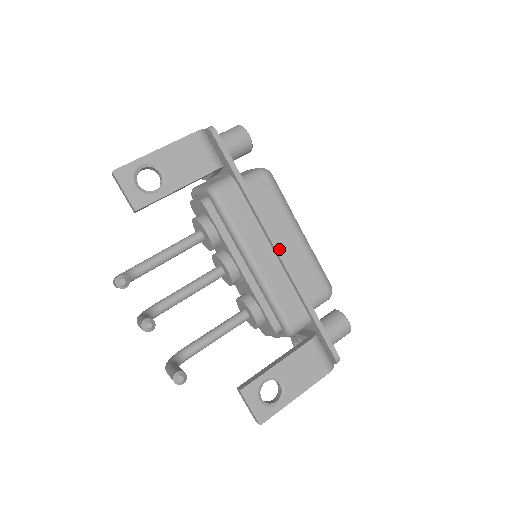
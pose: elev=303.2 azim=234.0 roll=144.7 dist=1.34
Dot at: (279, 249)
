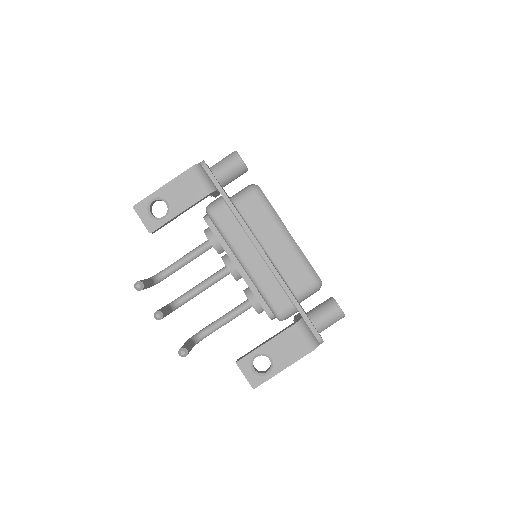
Dot at: (263, 252)
